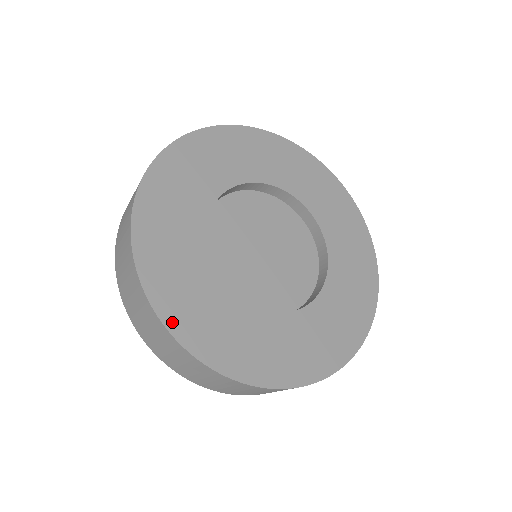
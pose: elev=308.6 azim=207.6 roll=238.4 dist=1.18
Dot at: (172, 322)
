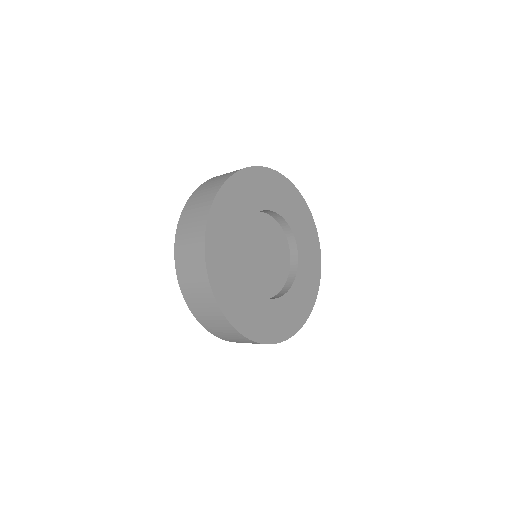
Dot at: (210, 265)
